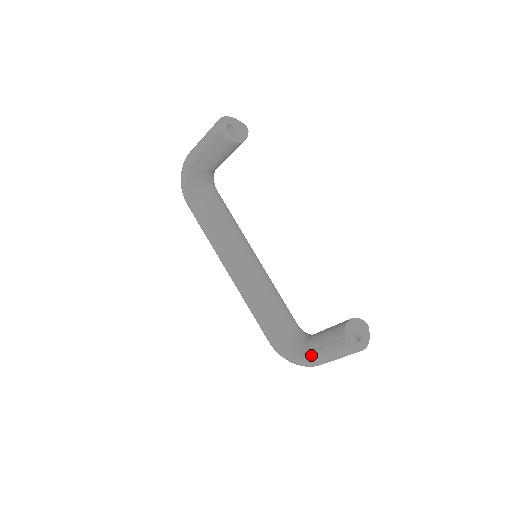
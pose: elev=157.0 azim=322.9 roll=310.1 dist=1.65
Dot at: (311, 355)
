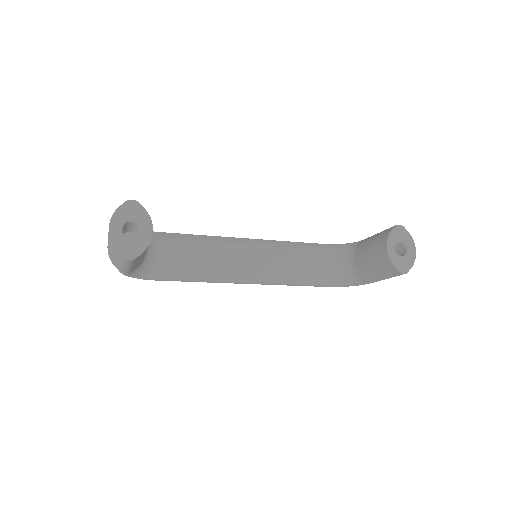
Dot at: (372, 282)
